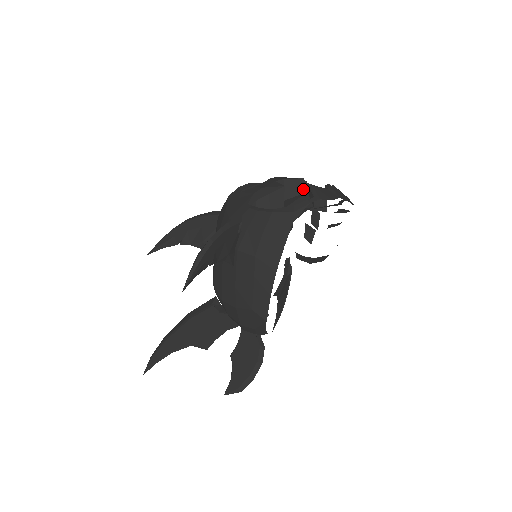
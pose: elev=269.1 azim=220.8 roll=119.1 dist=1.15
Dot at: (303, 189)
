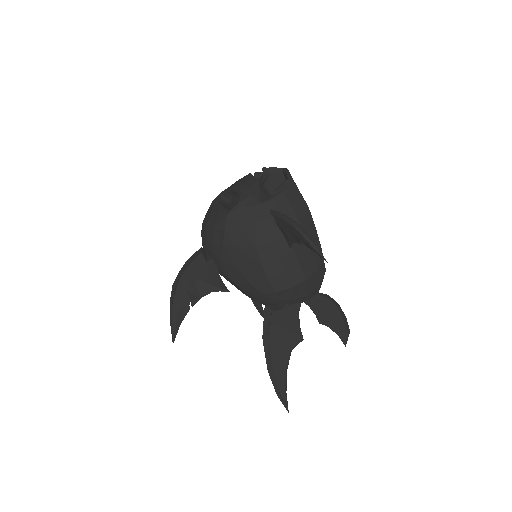
Dot at: occluded
